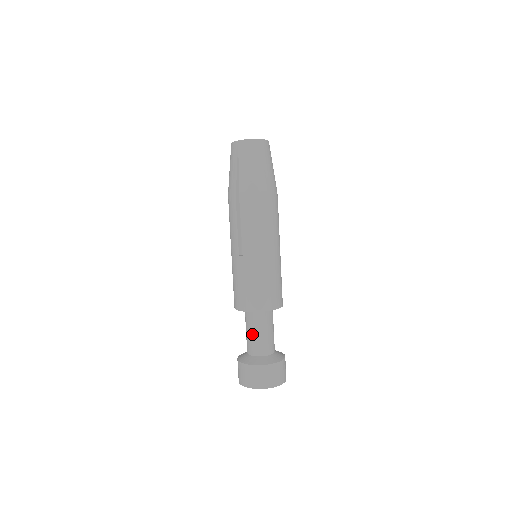
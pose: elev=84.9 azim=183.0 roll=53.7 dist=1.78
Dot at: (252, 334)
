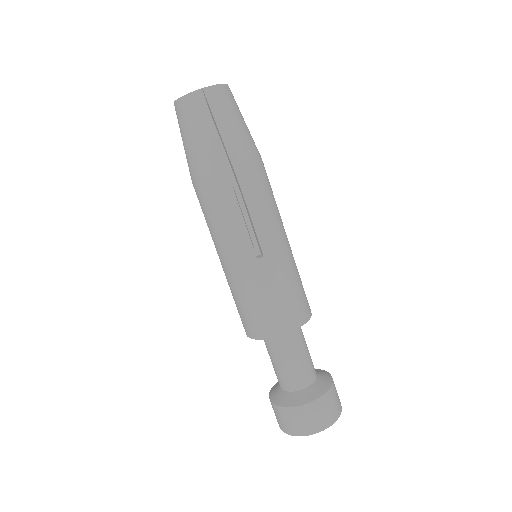
Dot at: (271, 361)
